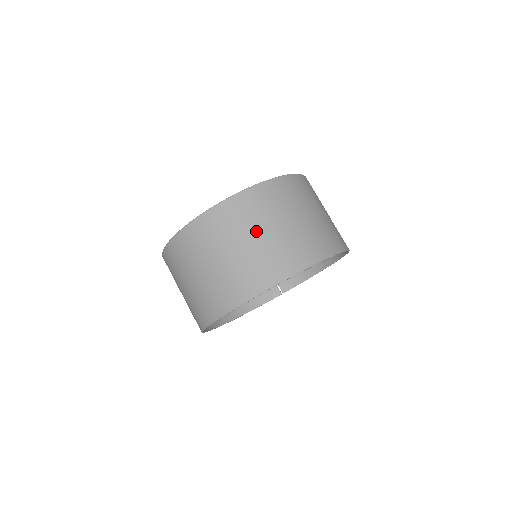
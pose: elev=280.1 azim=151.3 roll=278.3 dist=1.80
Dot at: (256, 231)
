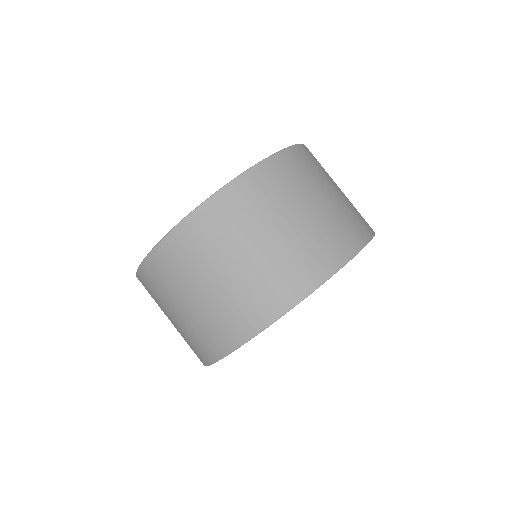
Dot at: (295, 208)
